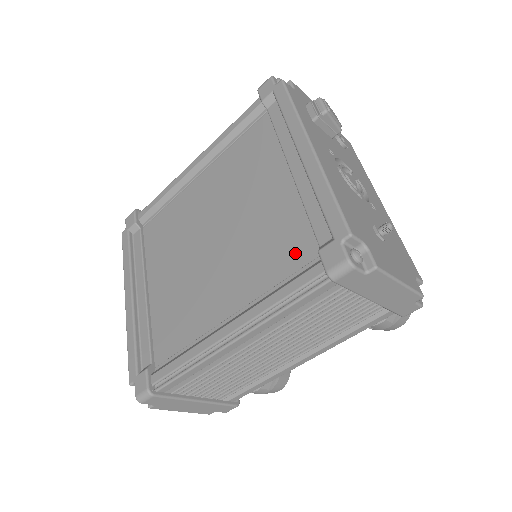
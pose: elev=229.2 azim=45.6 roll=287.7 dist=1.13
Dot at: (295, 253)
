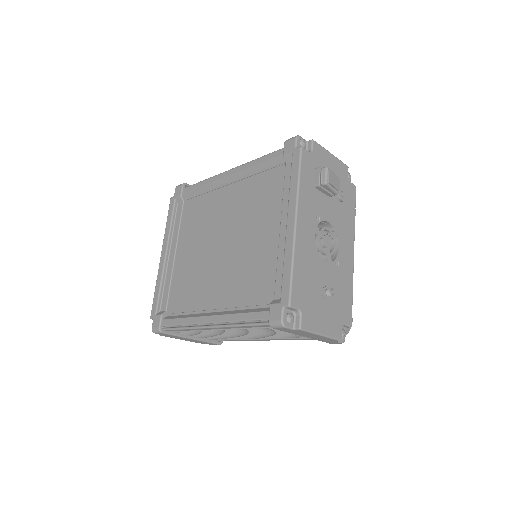
Dot at: (262, 292)
